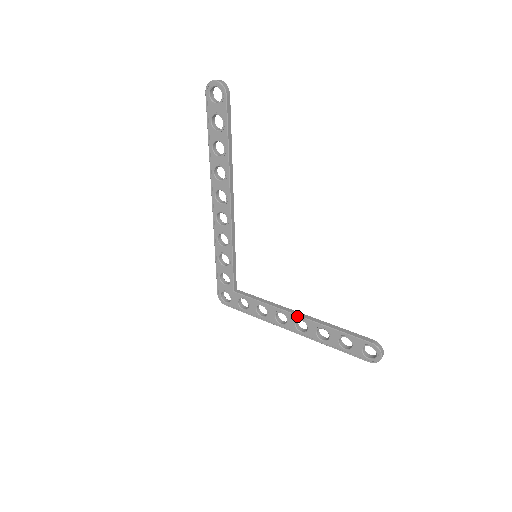
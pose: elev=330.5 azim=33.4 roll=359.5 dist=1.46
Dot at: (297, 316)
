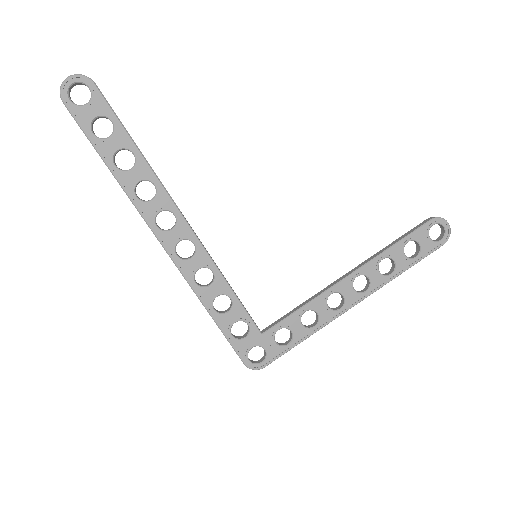
Dot at: (349, 276)
